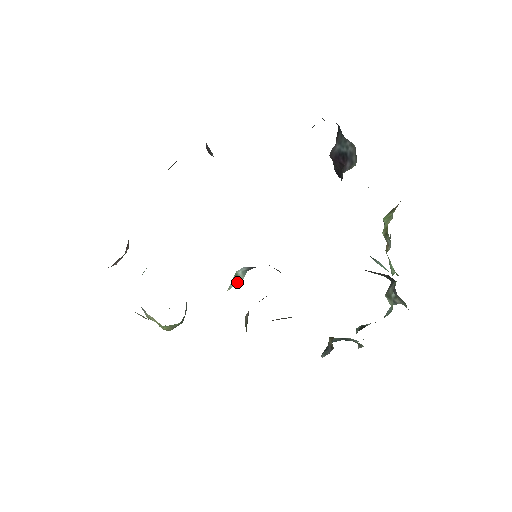
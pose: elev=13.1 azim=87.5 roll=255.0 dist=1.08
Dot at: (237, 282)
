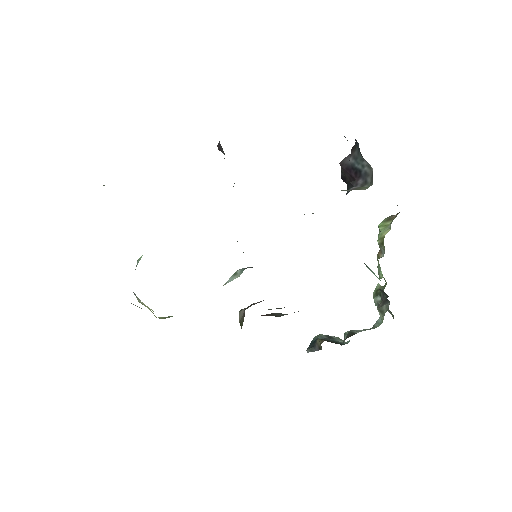
Dot at: (234, 278)
